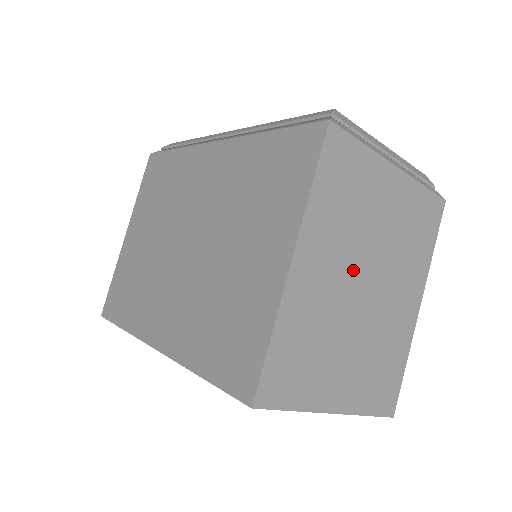
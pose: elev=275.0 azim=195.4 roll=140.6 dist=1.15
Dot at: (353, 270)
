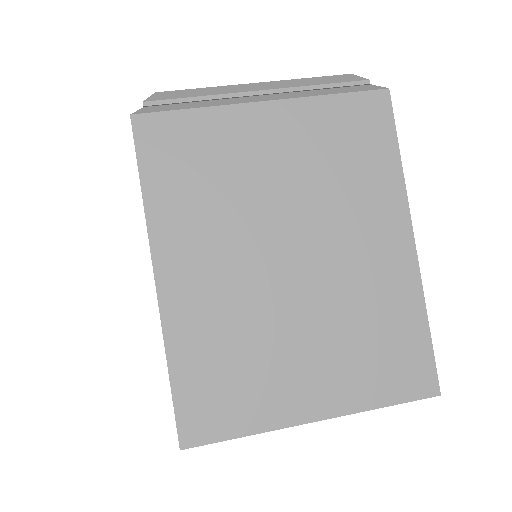
Dot at: (258, 250)
